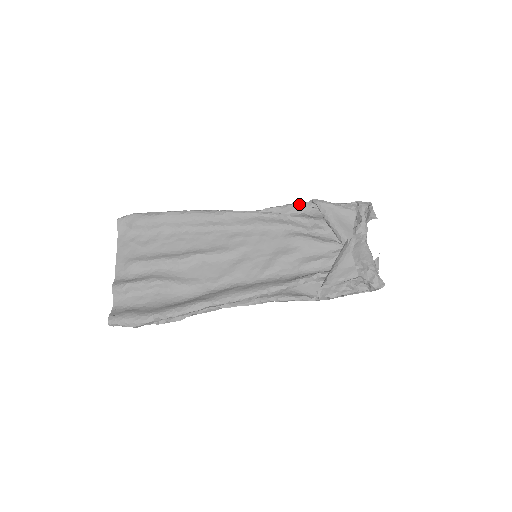
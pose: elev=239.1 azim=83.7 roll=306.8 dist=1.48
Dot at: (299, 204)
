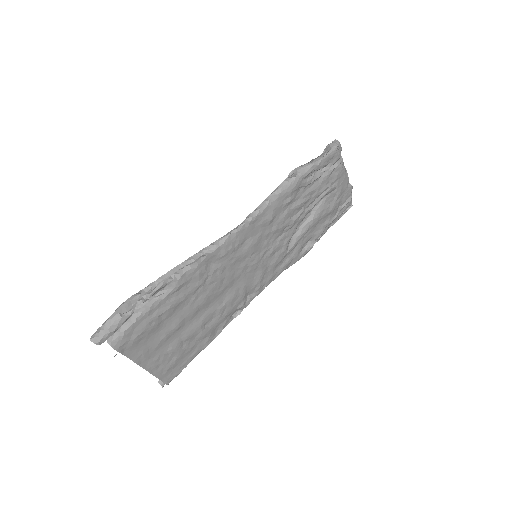
Dot at: occluded
